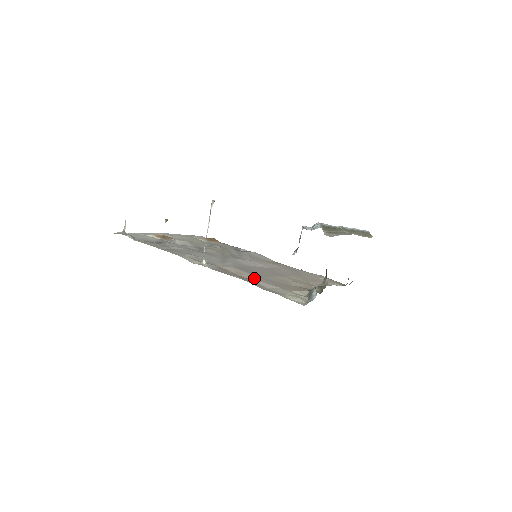
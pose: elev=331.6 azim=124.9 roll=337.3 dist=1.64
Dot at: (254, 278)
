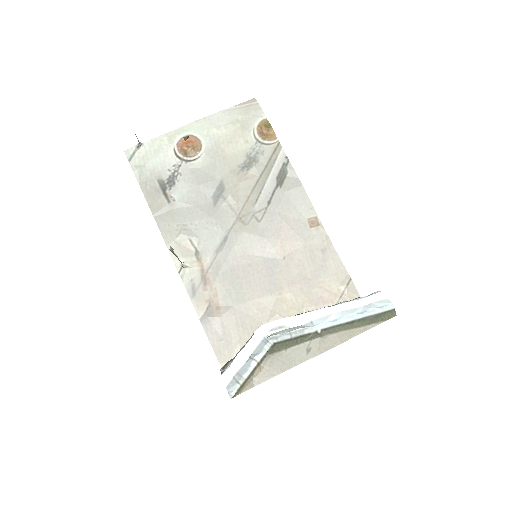
Dot at: (224, 310)
